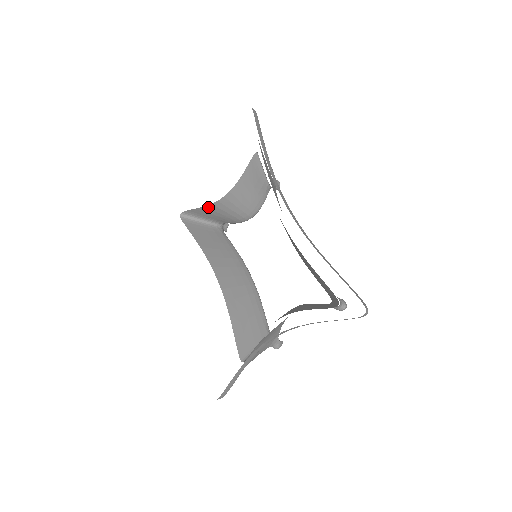
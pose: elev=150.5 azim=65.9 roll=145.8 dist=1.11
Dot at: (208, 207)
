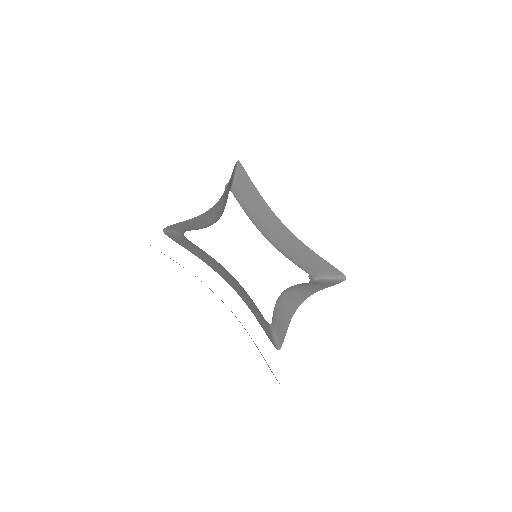
Dot at: (195, 218)
